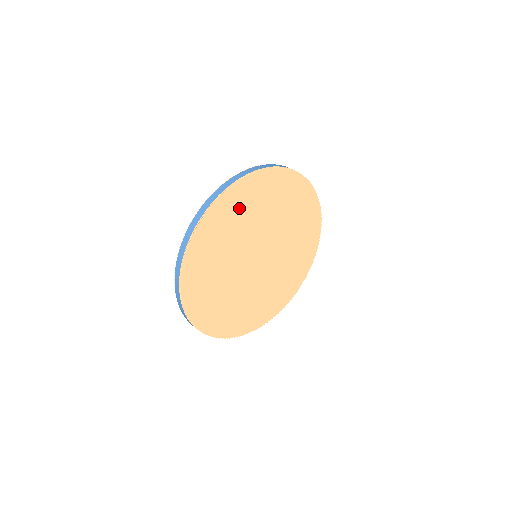
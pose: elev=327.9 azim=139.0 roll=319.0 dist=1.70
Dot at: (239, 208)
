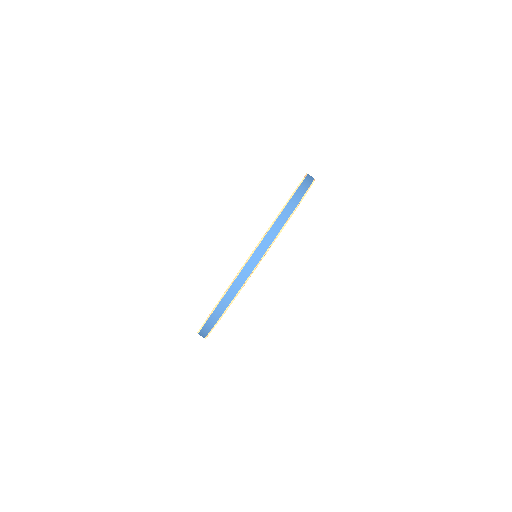
Dot at: occluded
